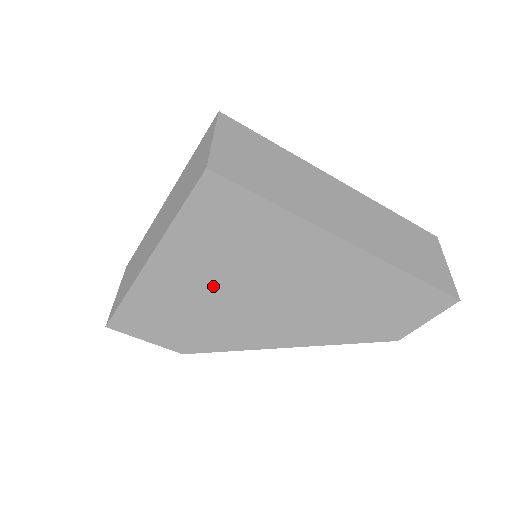
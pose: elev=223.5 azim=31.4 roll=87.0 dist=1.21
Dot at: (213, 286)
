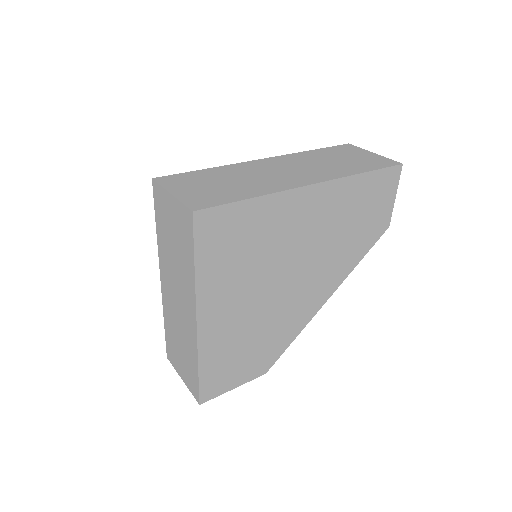
Dot at: (252, 298)
